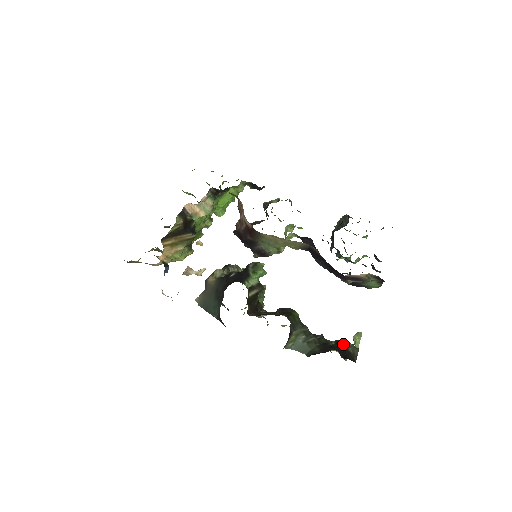
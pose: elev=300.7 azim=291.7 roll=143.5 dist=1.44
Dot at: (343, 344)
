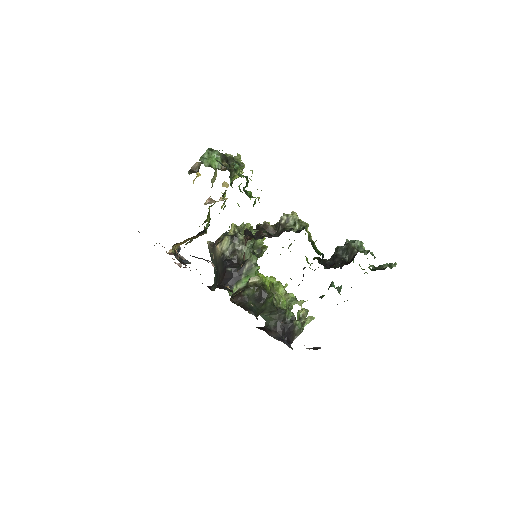
Dot at: (294, 325)
